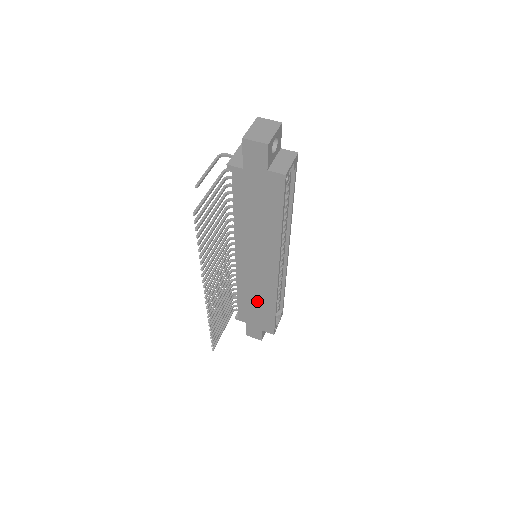
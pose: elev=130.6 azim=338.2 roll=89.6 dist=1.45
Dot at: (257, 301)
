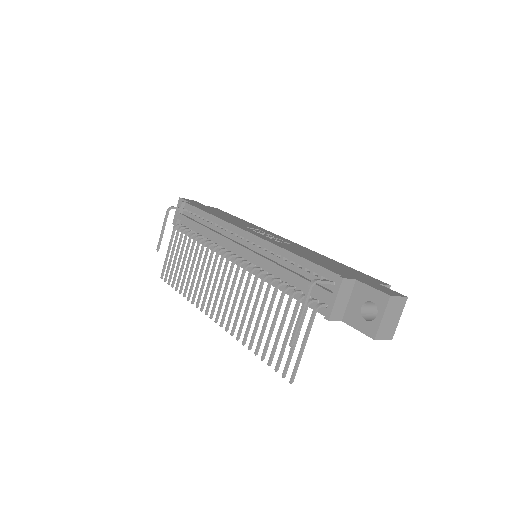
Dot at: occluded
